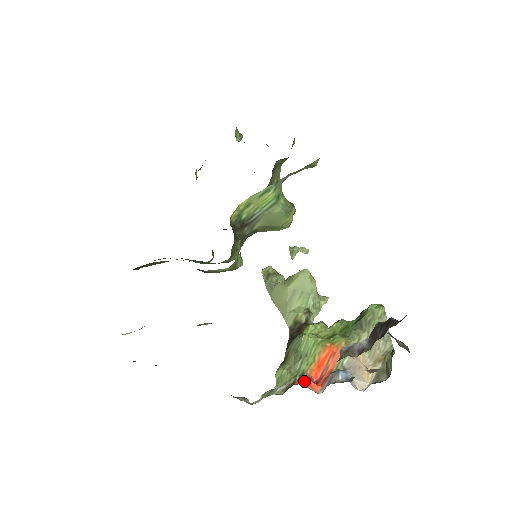
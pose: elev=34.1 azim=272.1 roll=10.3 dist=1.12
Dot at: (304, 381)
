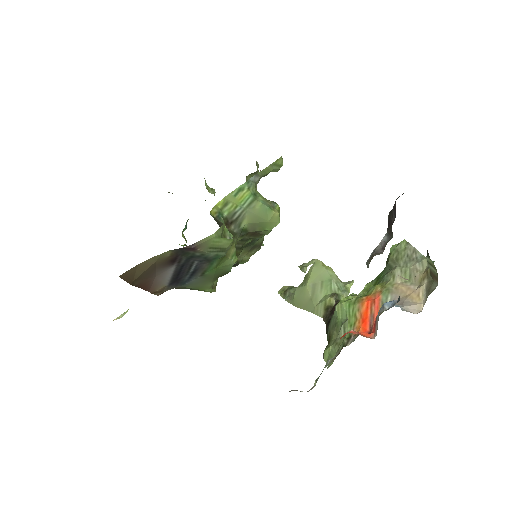
Dot at: (350, 331)
